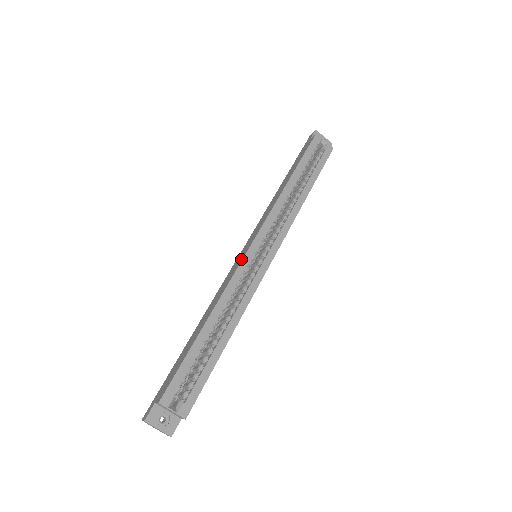
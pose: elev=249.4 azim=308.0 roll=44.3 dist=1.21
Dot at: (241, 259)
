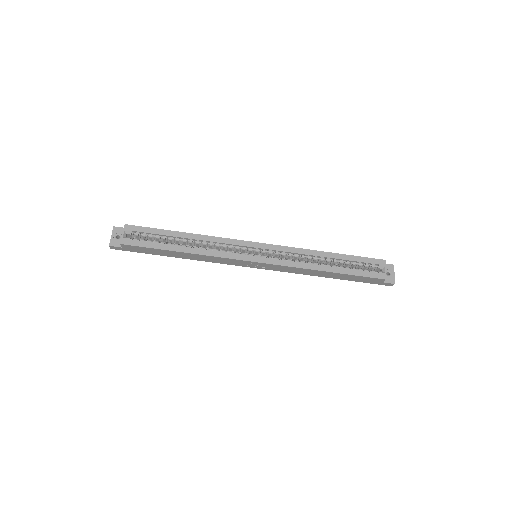
Dot at: (244, 241)
